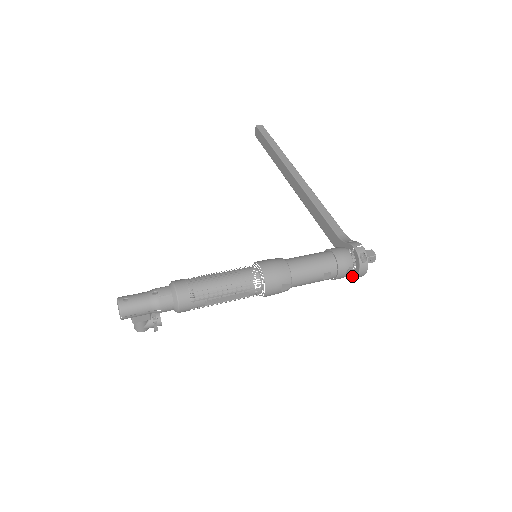
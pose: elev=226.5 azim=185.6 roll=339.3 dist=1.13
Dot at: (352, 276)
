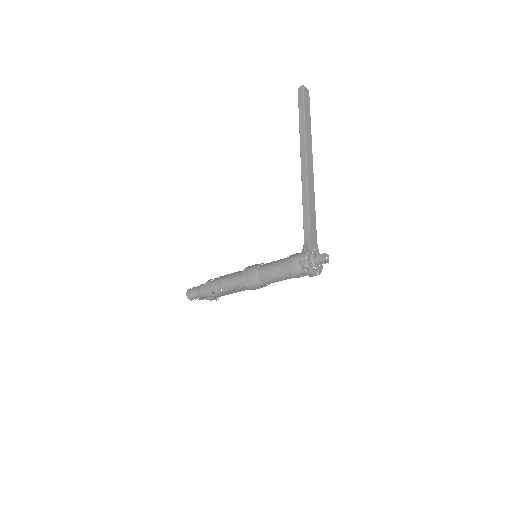
Dot at: occluded
